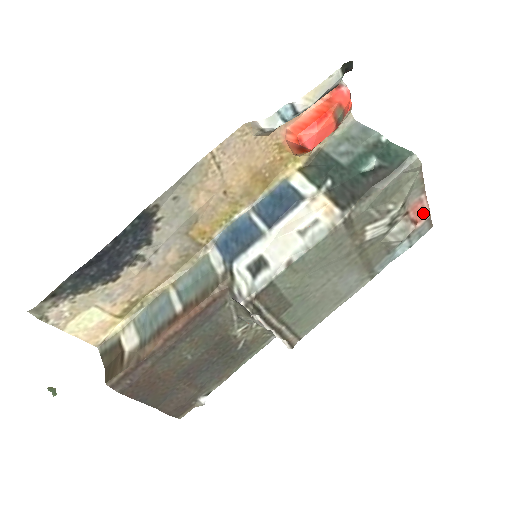
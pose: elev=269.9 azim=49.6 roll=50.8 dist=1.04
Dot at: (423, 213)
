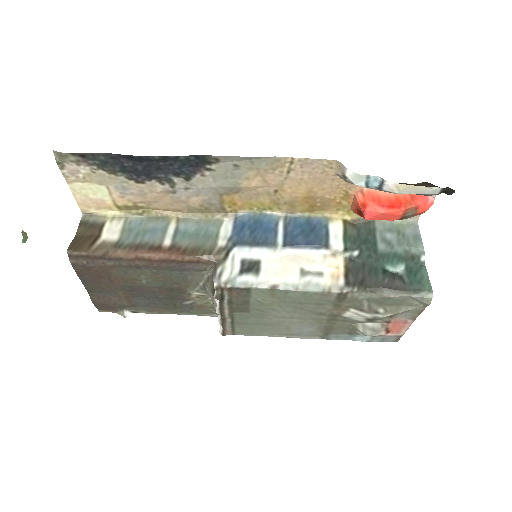
Dot at: (399, 330)
